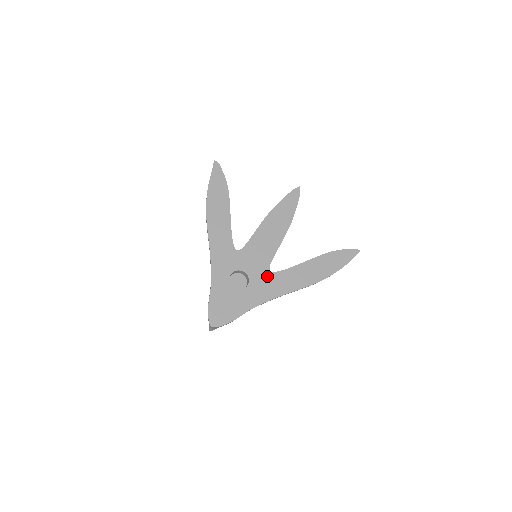
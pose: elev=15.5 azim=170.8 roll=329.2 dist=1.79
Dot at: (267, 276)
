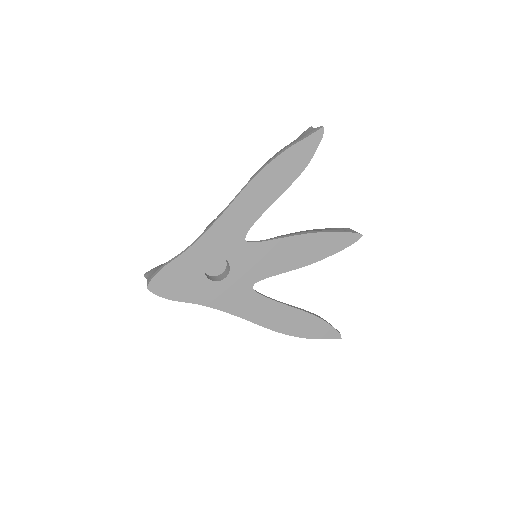
Dot at: (245, 289)
